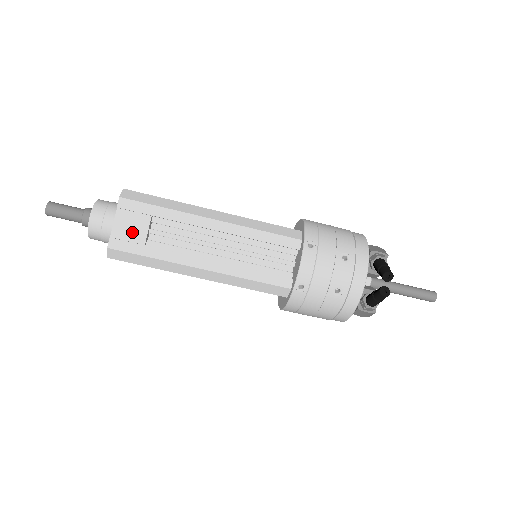
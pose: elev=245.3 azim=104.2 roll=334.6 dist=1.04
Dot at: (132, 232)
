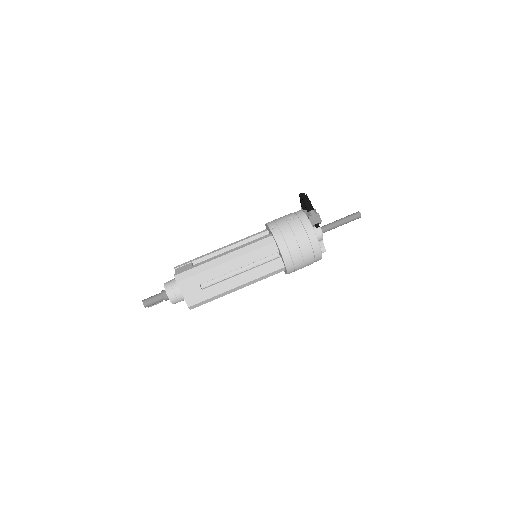
Dot at: occluded
